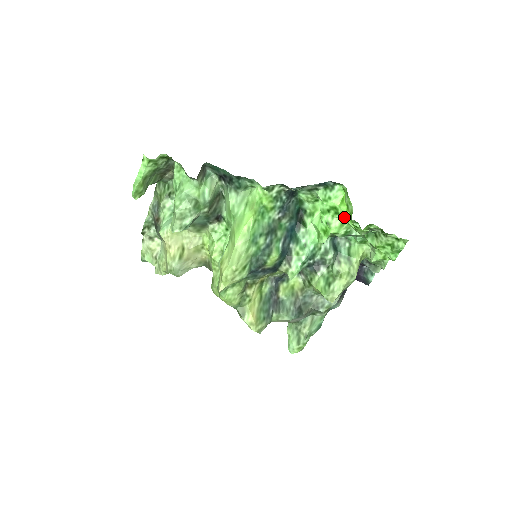
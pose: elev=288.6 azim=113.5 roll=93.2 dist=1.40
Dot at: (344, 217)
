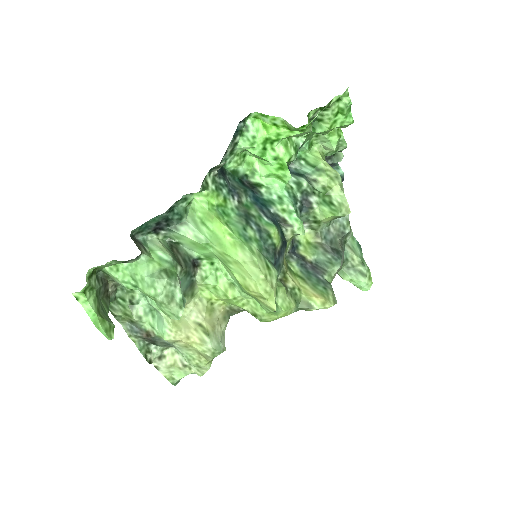
Dot at: (282, 137)
